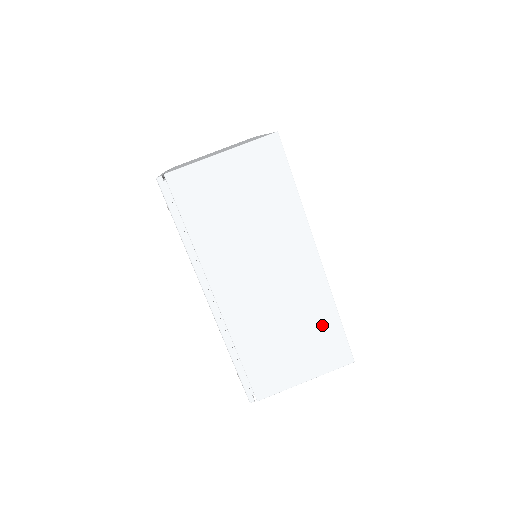
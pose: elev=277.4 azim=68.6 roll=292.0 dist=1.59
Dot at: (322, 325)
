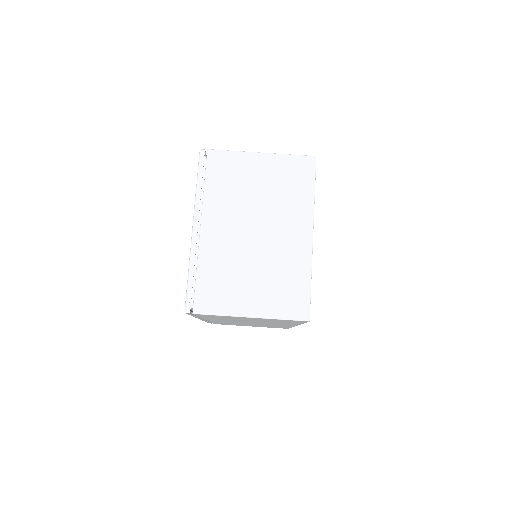
Dot at: occluded
